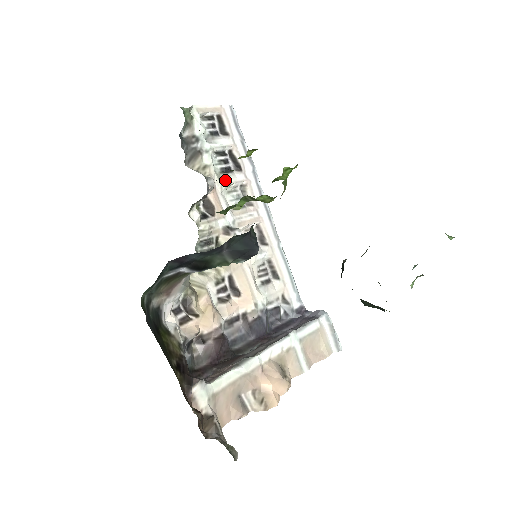
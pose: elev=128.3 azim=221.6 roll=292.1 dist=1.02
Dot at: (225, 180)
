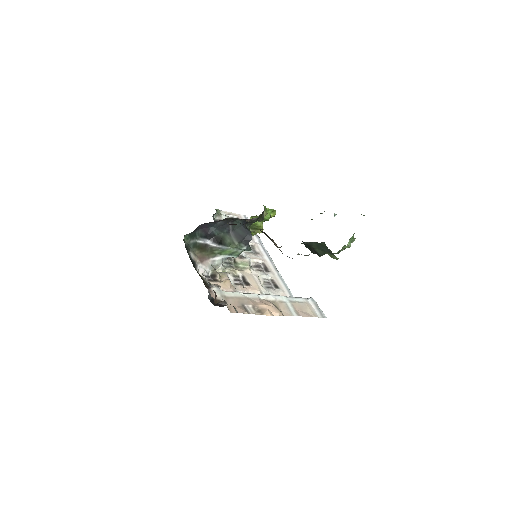
Dot at: occluded
